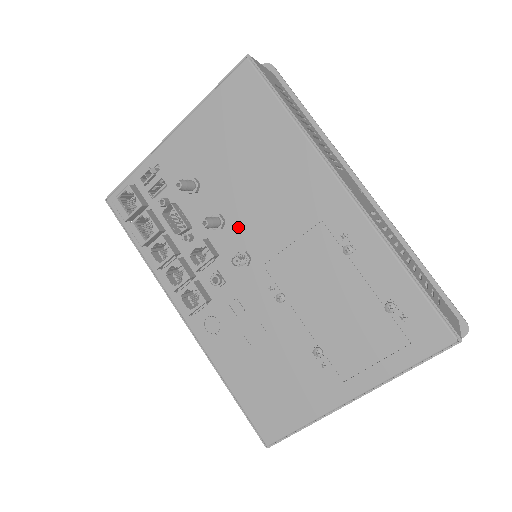
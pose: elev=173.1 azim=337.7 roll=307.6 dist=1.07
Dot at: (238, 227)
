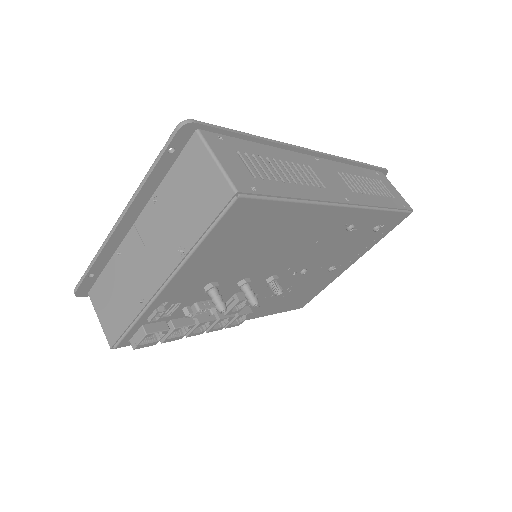
Dot at: (261, 273)
